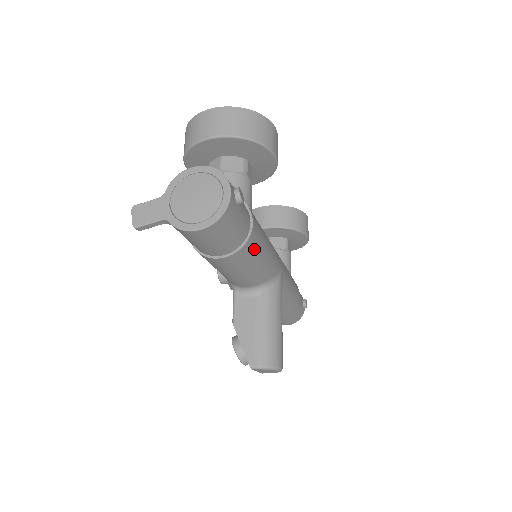
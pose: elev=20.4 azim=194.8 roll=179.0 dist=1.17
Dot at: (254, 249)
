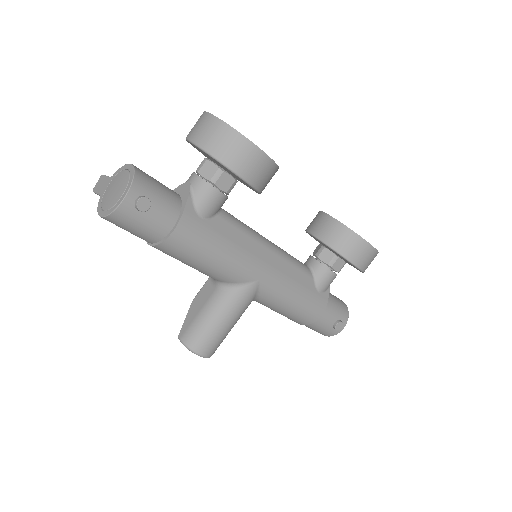
Dot at: (181, 251)
